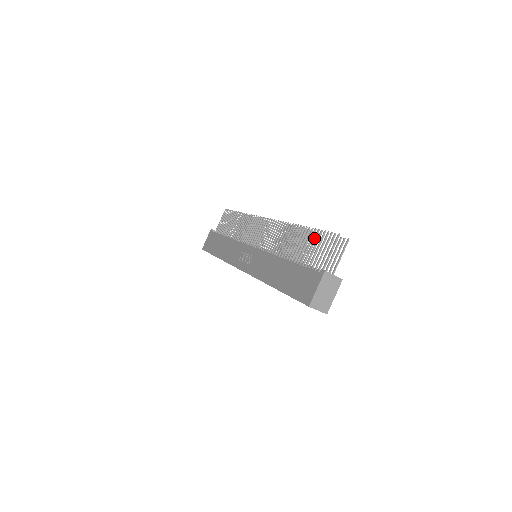
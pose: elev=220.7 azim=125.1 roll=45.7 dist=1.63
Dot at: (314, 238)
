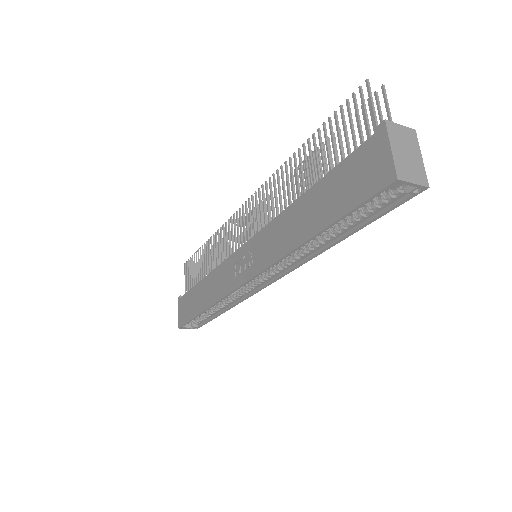
Dot at: (330, 130)
